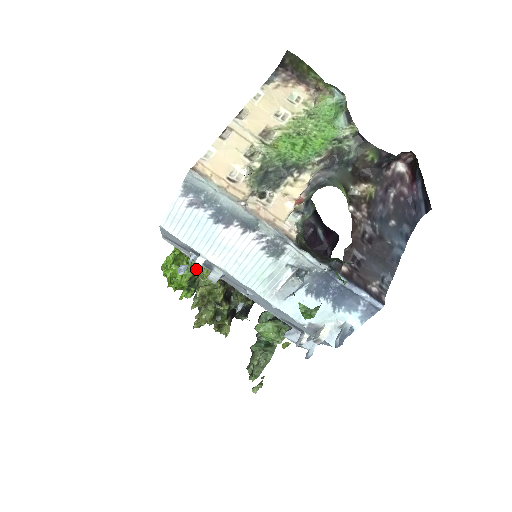
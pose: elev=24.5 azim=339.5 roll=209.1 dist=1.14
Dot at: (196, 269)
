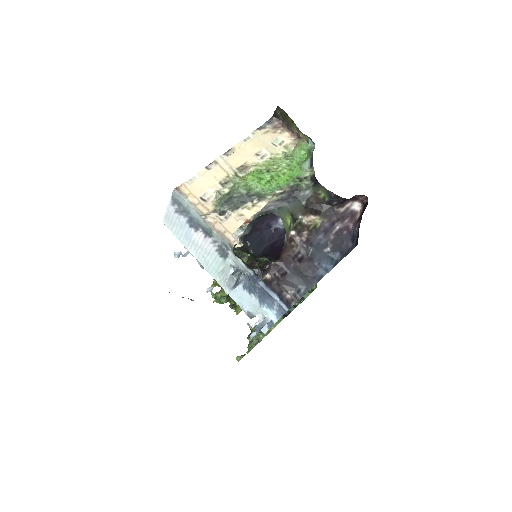
Dot at: (182, 256)
